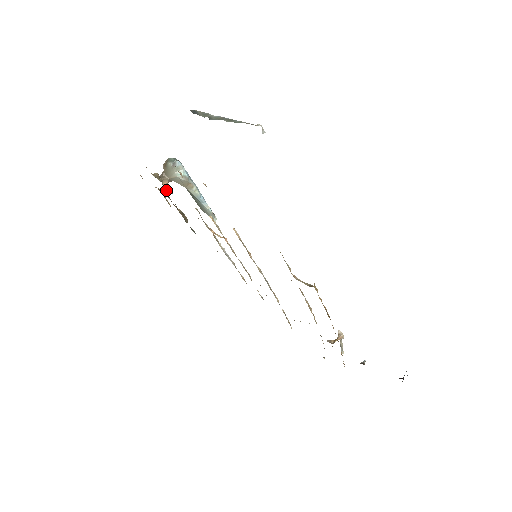
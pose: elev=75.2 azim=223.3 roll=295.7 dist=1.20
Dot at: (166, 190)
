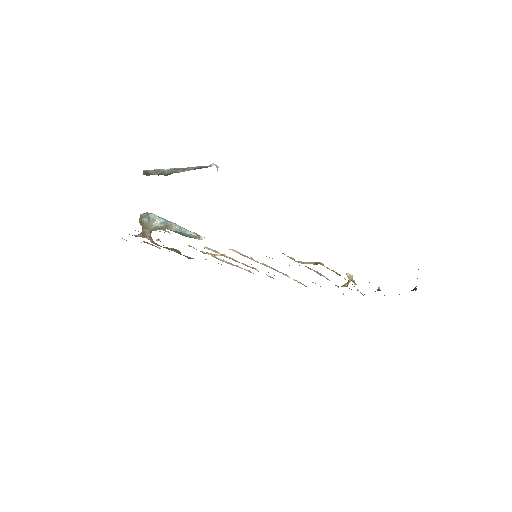
Dot at: (152, 240)
